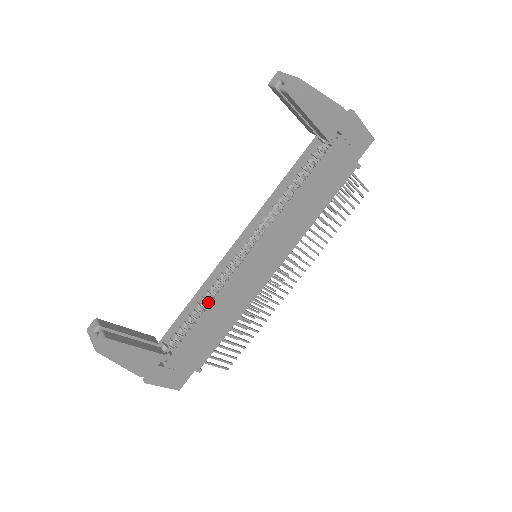
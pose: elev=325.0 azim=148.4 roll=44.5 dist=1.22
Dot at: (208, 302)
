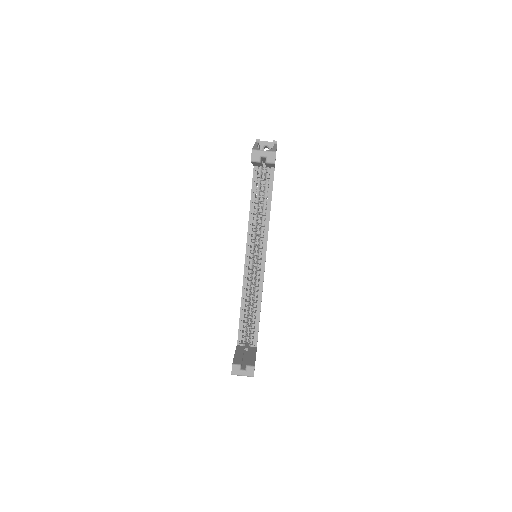
Dot at: (249, 302)
